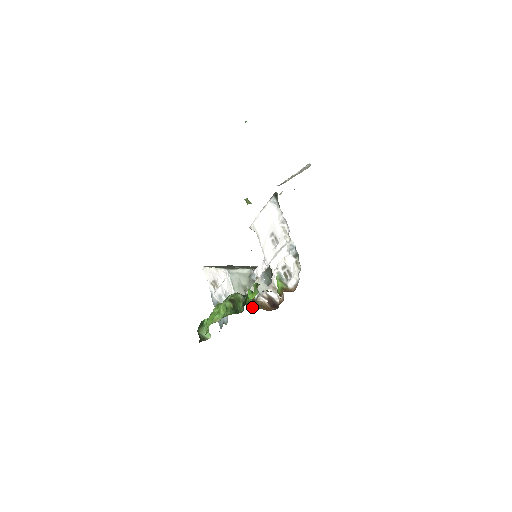
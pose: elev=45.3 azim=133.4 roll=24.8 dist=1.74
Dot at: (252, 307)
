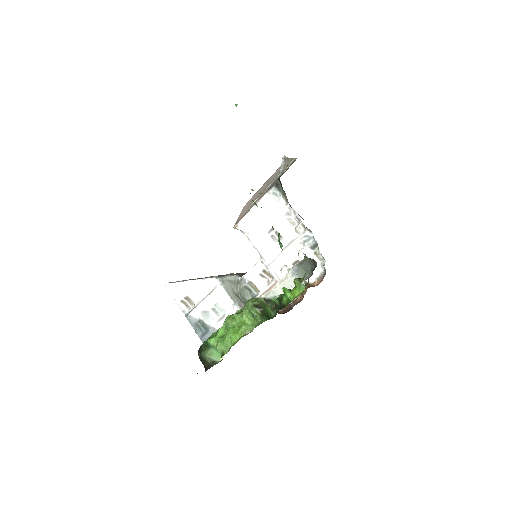
Dot at: occluded
